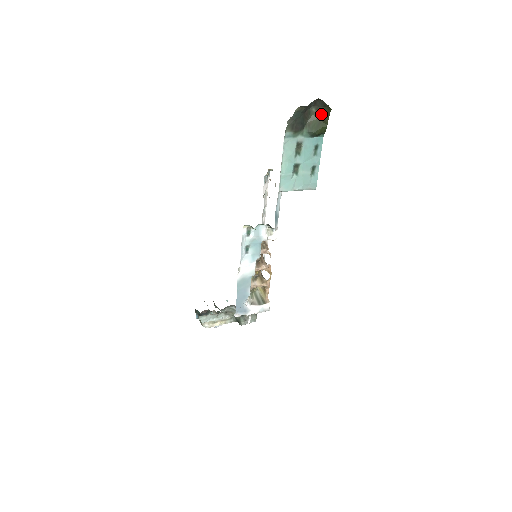
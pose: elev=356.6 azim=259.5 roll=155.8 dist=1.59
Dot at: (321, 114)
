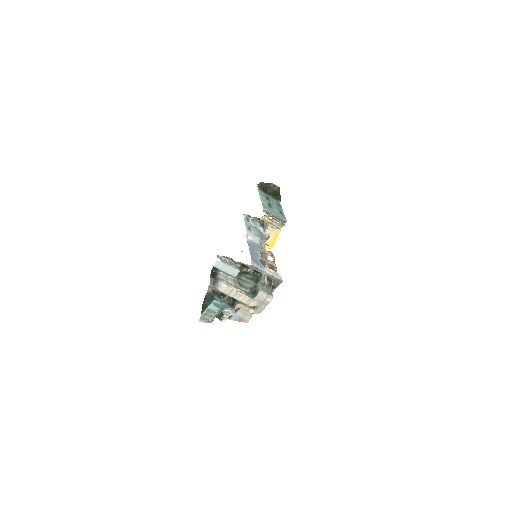
Dot at: (275, 192)
